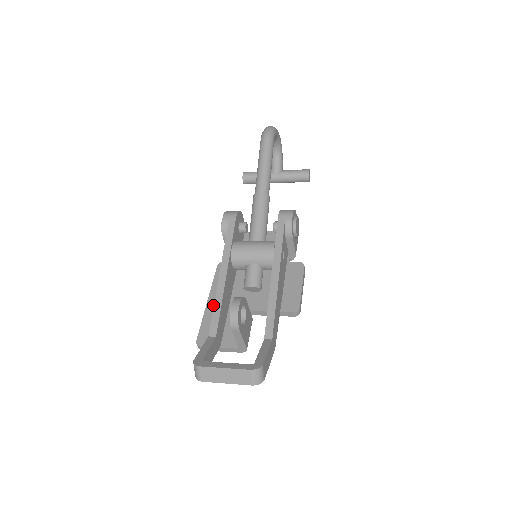
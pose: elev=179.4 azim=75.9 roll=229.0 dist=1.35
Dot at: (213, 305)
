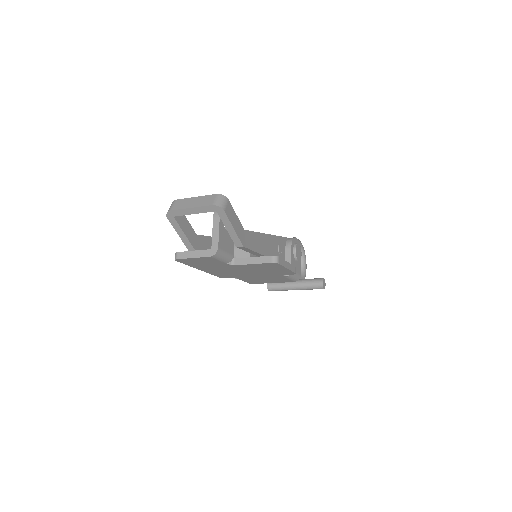
Dot at: occluded
